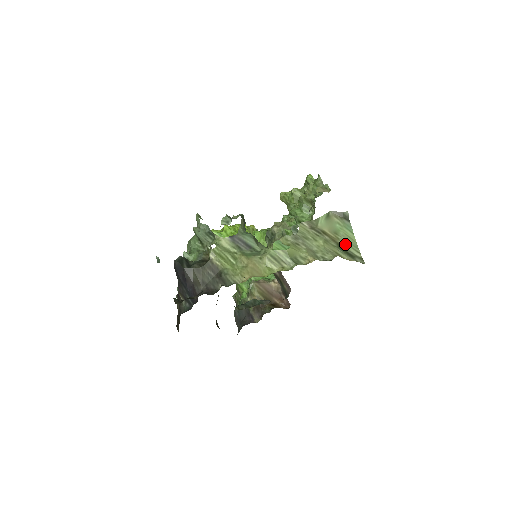
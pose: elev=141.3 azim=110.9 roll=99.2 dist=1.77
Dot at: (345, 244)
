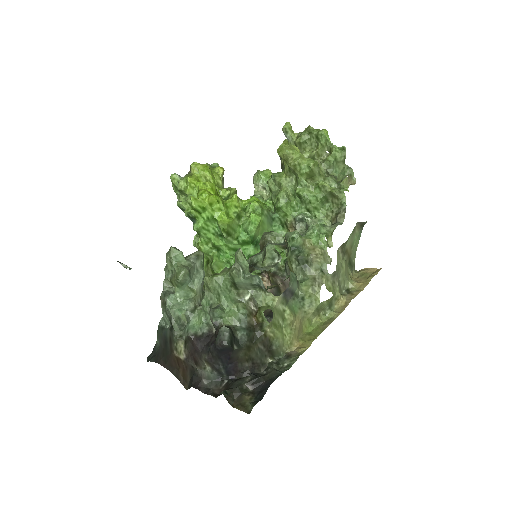
Dot at: (352, 255)
